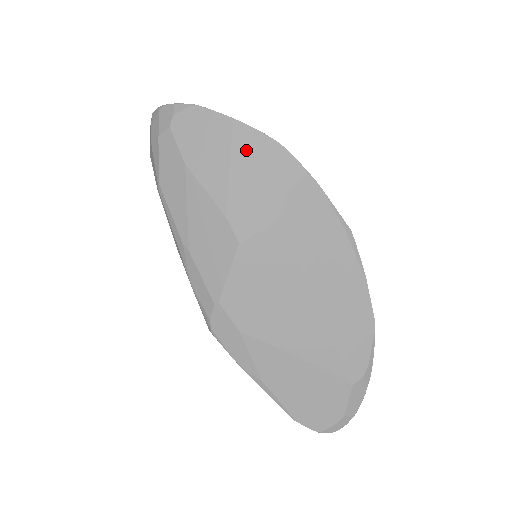
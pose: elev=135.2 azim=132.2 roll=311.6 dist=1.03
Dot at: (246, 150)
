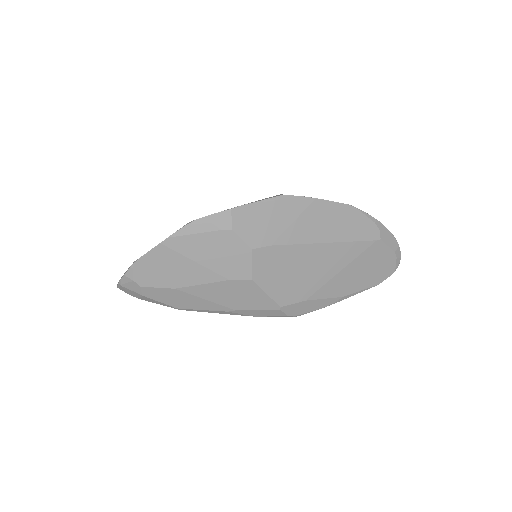
Dot at: (189, 245)
